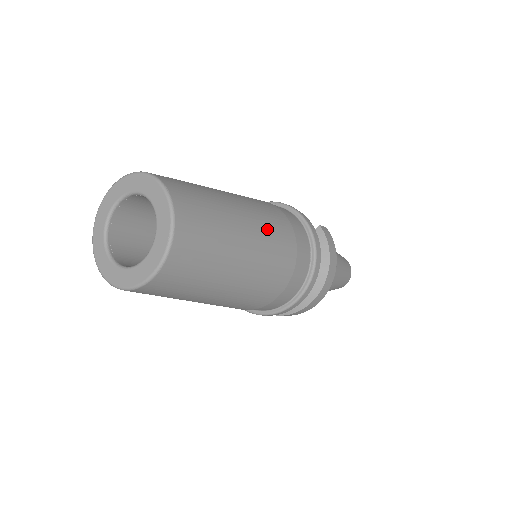
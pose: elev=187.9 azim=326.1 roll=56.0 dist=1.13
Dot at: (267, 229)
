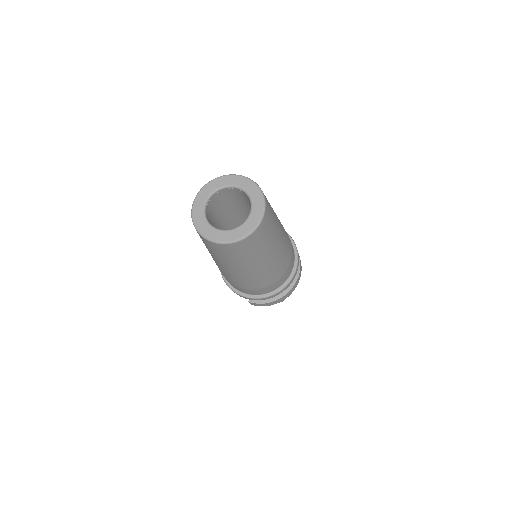
Dot at: (285, 235)
